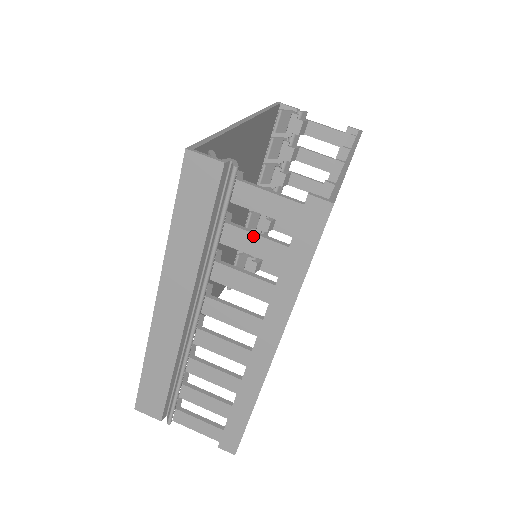
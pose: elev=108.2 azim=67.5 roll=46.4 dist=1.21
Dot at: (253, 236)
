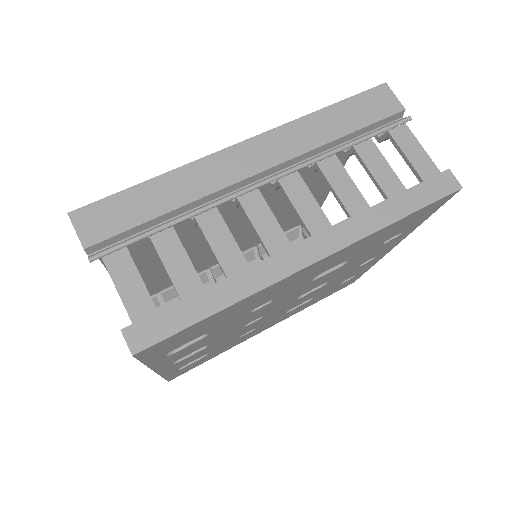
Dot at: (385, 162)
